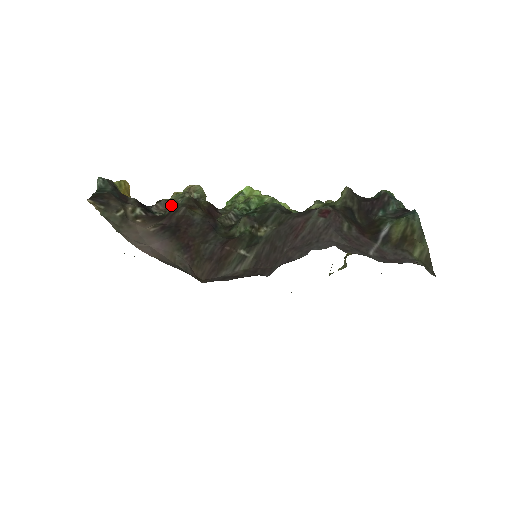
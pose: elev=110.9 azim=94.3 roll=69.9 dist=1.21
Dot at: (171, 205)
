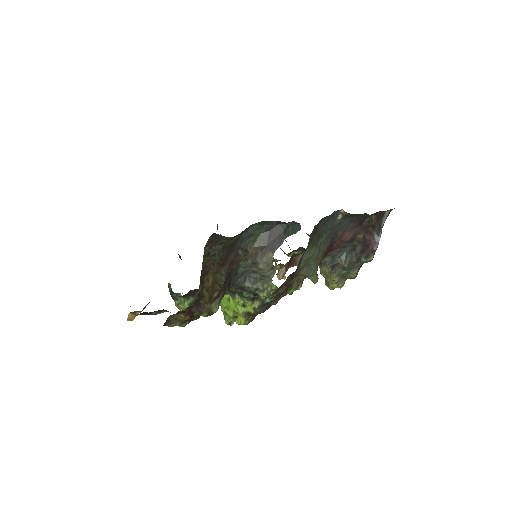
Dot at: occluded
